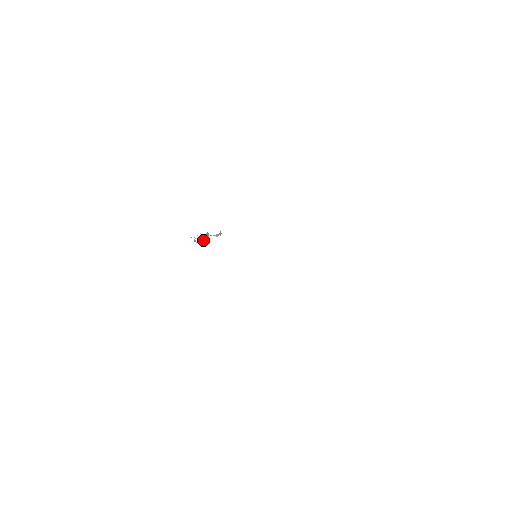
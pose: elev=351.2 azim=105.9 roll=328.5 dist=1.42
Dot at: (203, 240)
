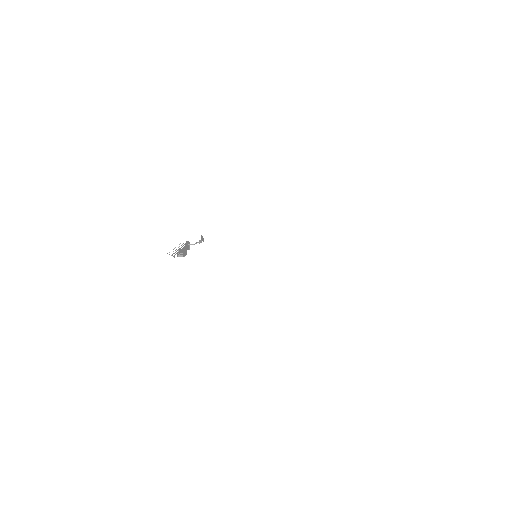
Dot at: (184, 252)
